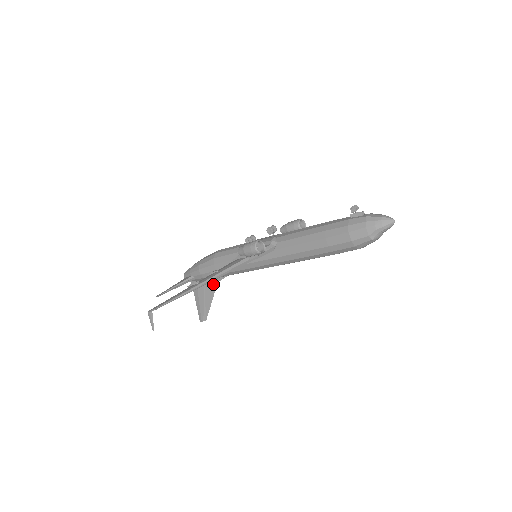
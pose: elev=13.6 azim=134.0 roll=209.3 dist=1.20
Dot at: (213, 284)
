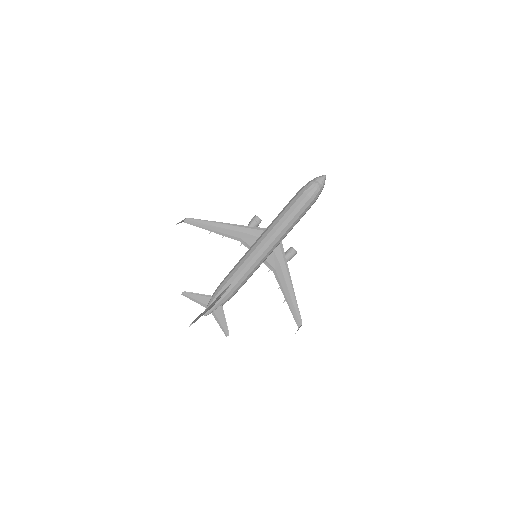
Dot at: (220, 296)
